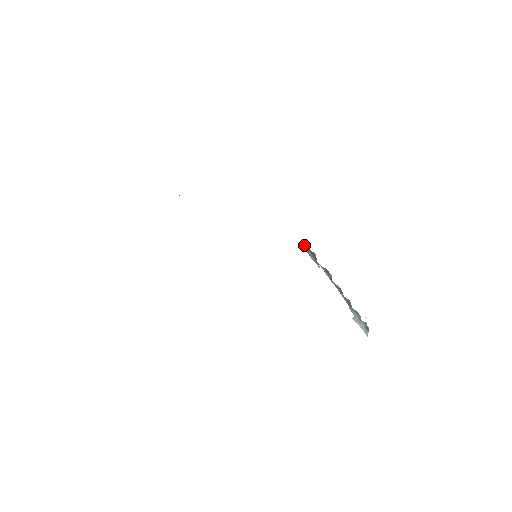
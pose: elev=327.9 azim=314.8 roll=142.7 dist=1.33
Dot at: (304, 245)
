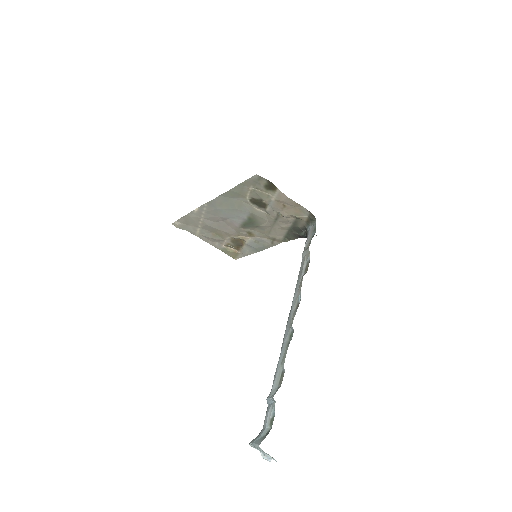
Dot at: (309, 236)
